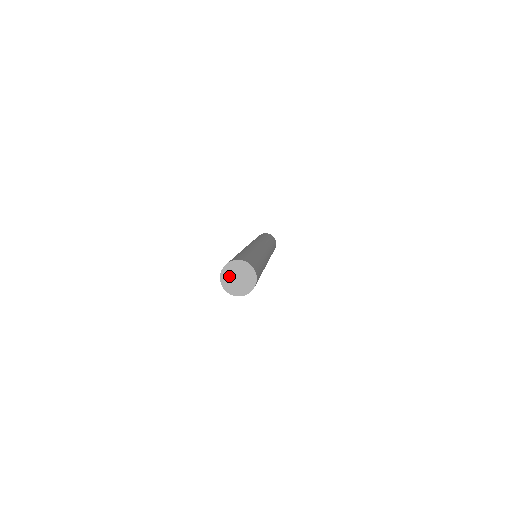
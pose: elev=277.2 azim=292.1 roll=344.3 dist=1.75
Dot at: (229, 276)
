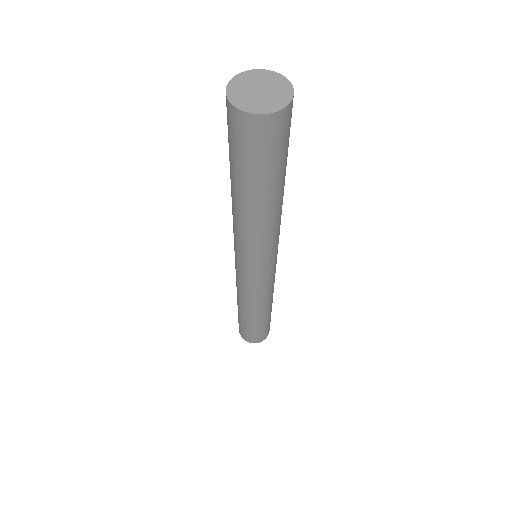
Dot at: (242, 93)
